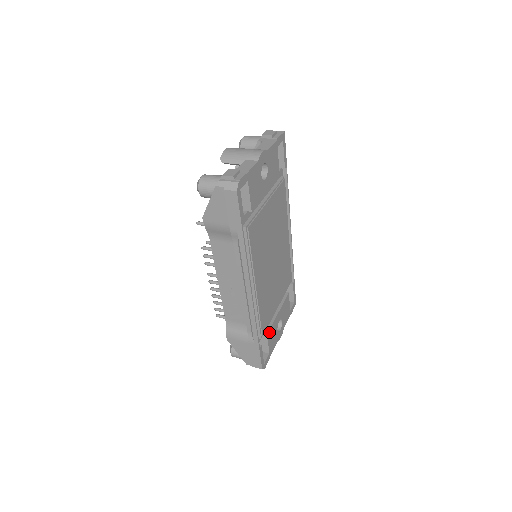
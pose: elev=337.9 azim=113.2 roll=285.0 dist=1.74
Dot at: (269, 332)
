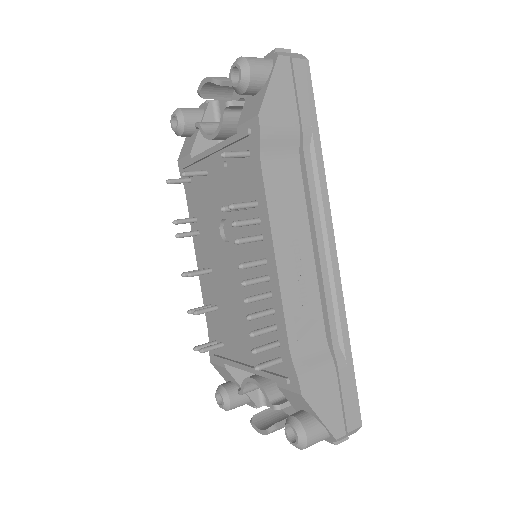
Dot at: occluded
